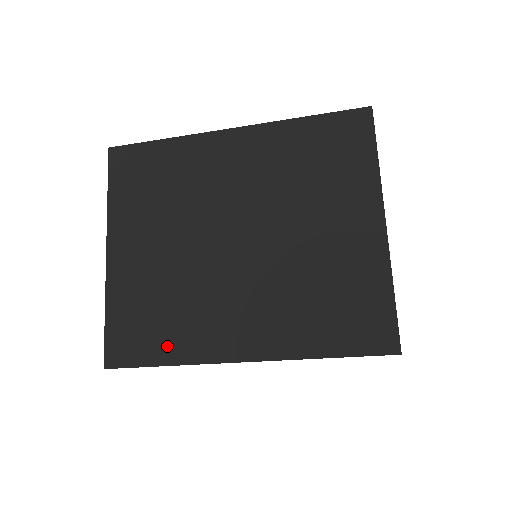
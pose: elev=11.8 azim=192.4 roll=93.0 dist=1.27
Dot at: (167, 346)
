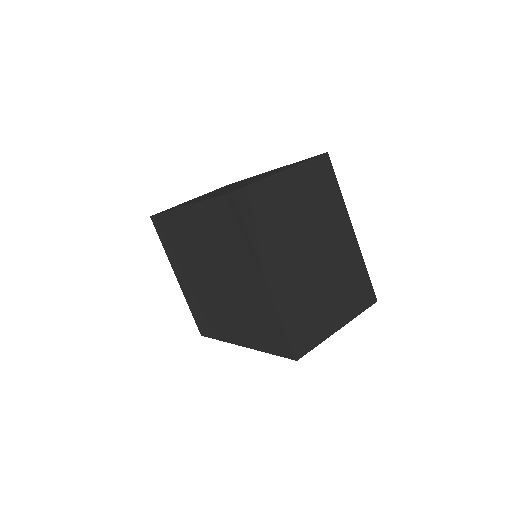
Dot at: (214, 331)
